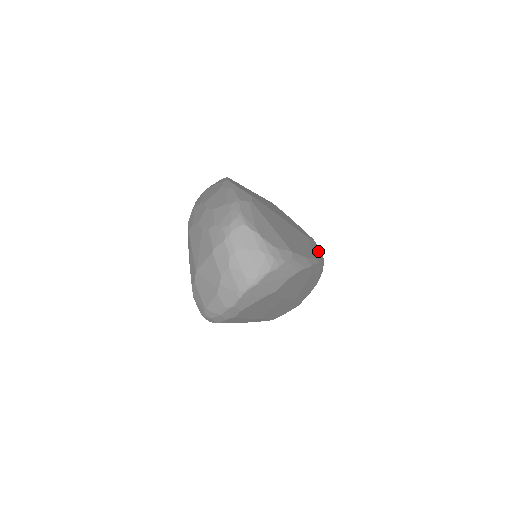
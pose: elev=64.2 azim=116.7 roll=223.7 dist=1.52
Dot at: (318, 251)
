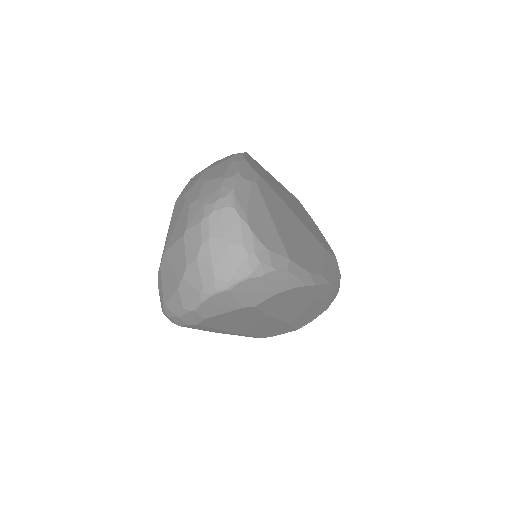
Dot at: (335, 270)
